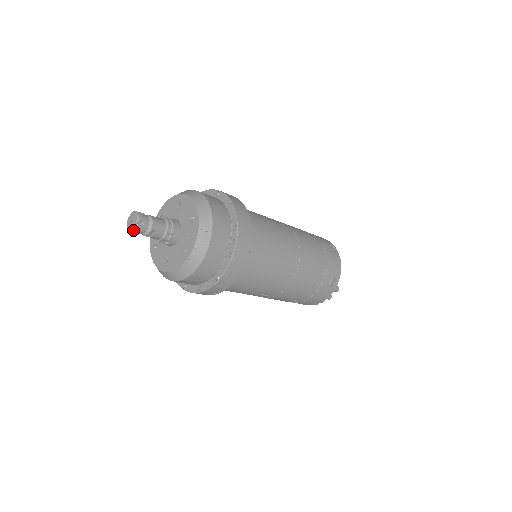
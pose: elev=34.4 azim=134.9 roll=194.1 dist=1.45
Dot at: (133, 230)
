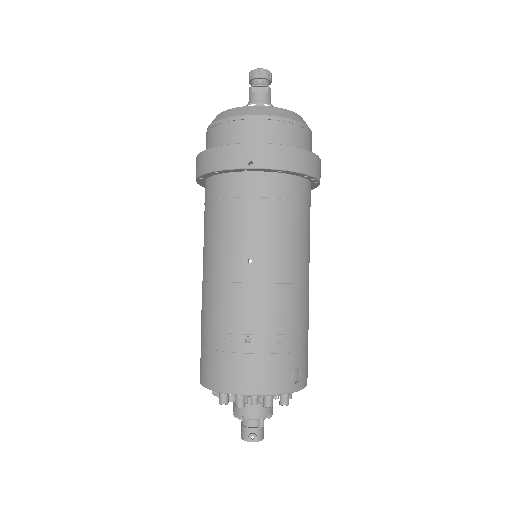
Dot at: (260, 69)
